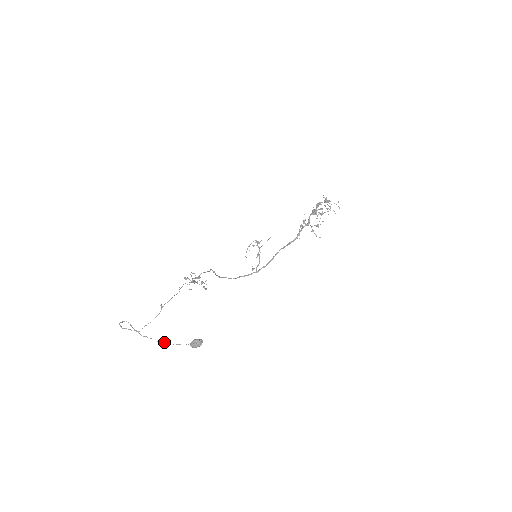
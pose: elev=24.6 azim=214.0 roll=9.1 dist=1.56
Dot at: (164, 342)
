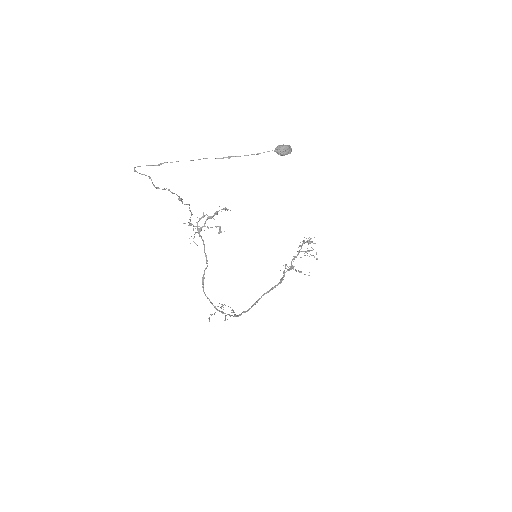
Dot at: (229, 156)
